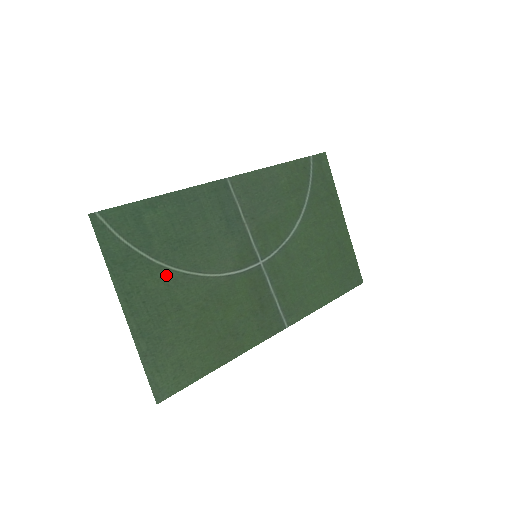
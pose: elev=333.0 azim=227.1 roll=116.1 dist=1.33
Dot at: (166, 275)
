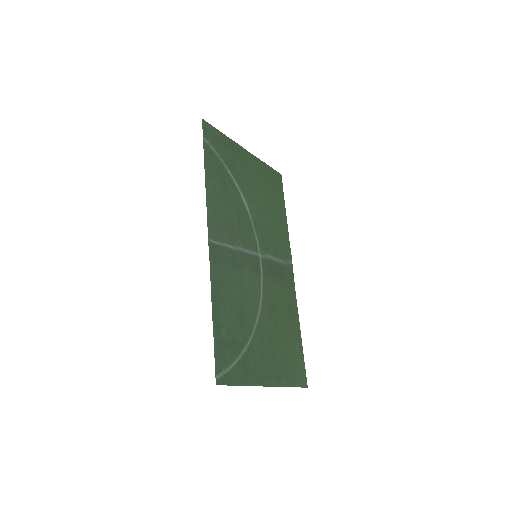
Dot at: (255, 341)
